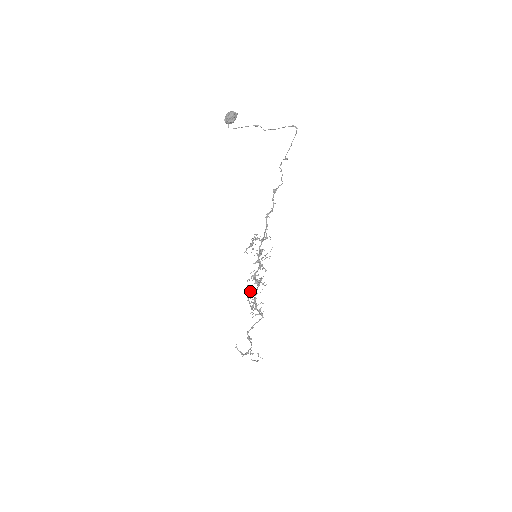
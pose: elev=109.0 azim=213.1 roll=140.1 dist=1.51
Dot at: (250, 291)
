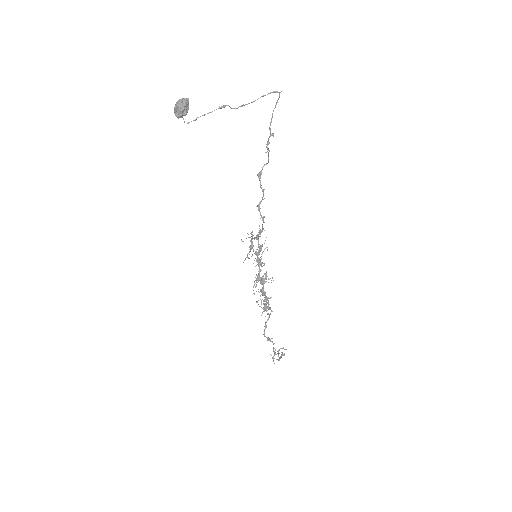
Dot at: (254, 294)
